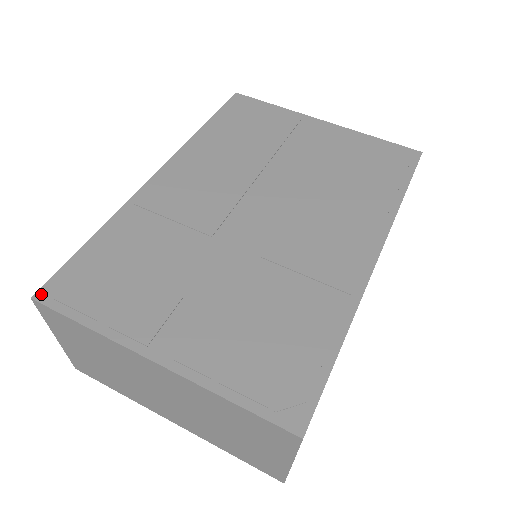
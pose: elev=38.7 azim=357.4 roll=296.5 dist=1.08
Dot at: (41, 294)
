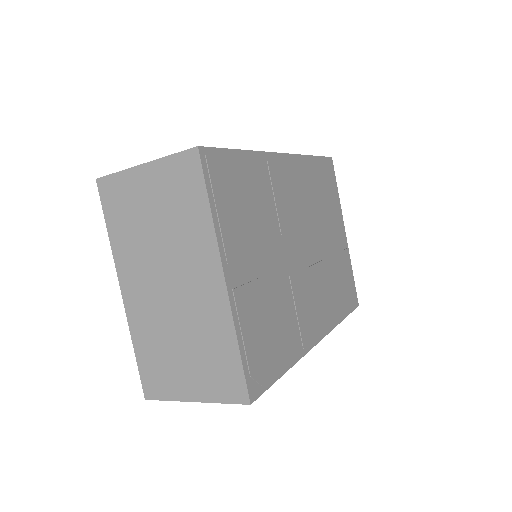
Dot at: (204, 152)
